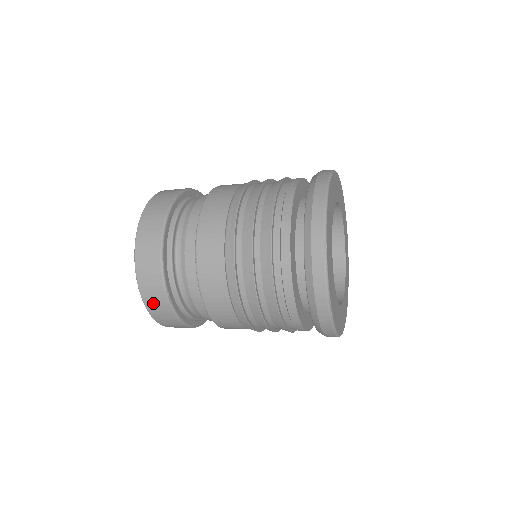
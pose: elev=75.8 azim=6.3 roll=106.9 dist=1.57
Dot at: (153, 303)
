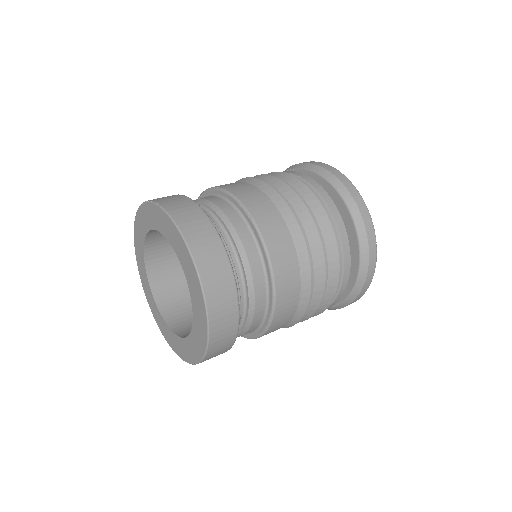
Dot at: (217, 349)
